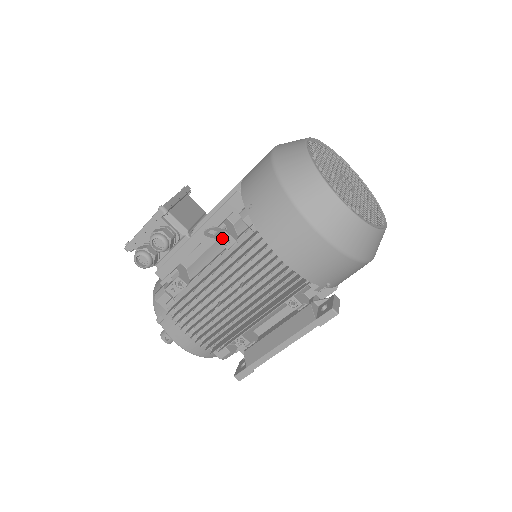
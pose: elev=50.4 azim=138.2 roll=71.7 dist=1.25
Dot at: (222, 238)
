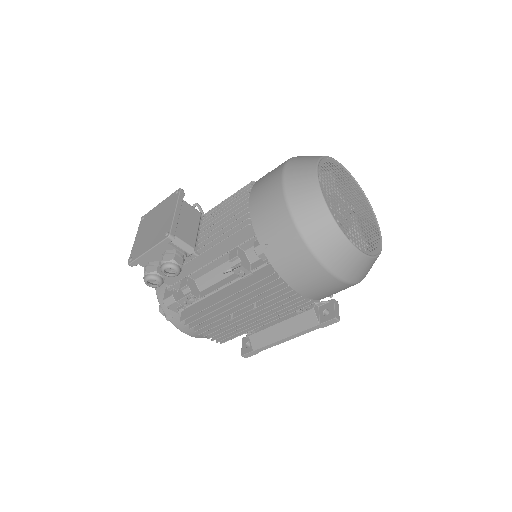
Dot at: (237, 270)
